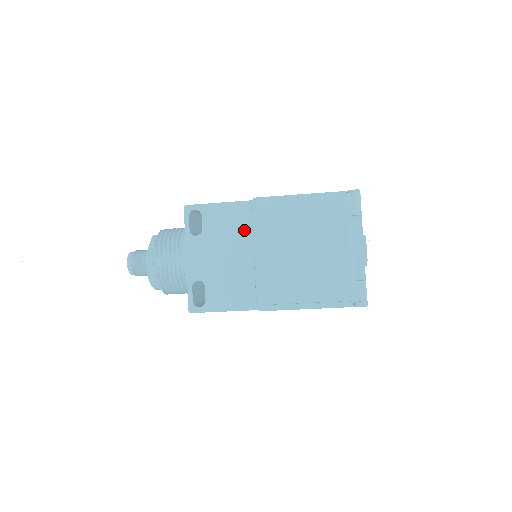
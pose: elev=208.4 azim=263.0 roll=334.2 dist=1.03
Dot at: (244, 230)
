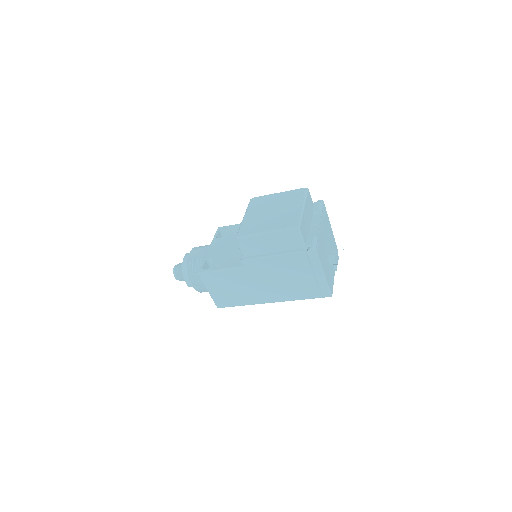
Dot at: occluded
